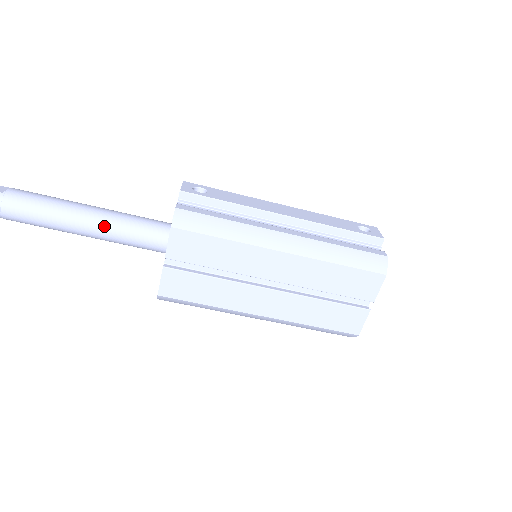
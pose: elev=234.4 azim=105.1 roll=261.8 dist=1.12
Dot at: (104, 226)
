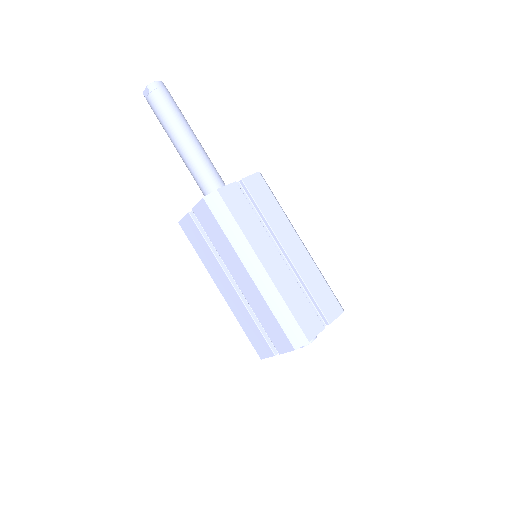
Dot at: (202, 149)
